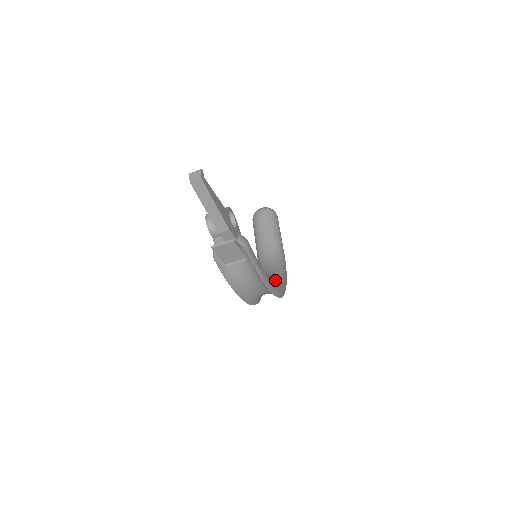
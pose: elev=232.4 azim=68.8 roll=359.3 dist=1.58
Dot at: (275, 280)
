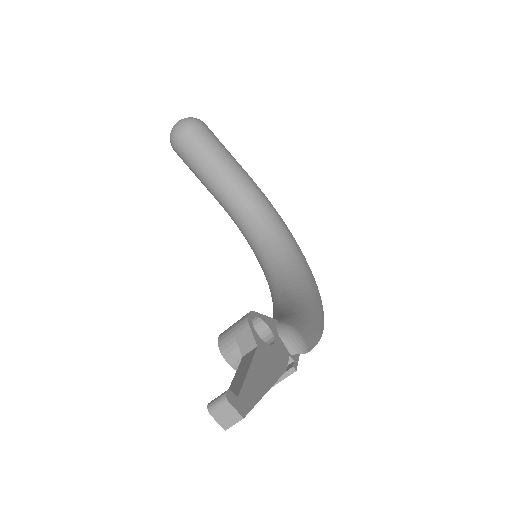
Dot at: (298, 269)
